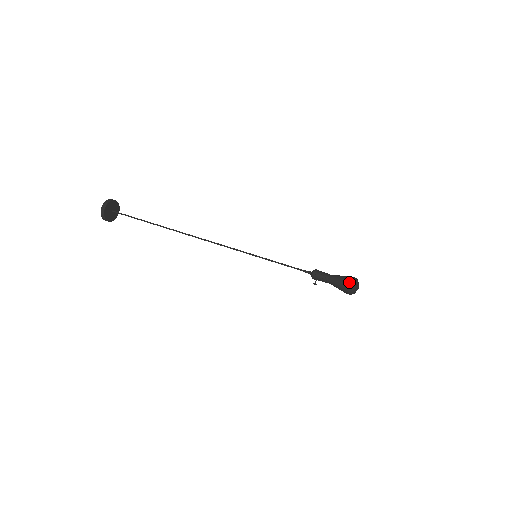
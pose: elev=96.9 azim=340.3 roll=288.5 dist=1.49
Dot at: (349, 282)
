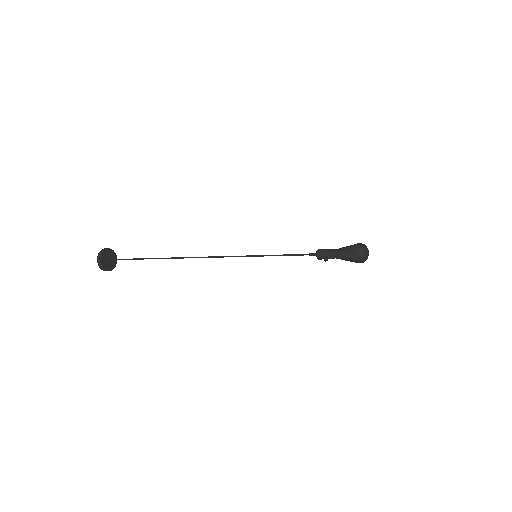
Dot at: (357, 261)
